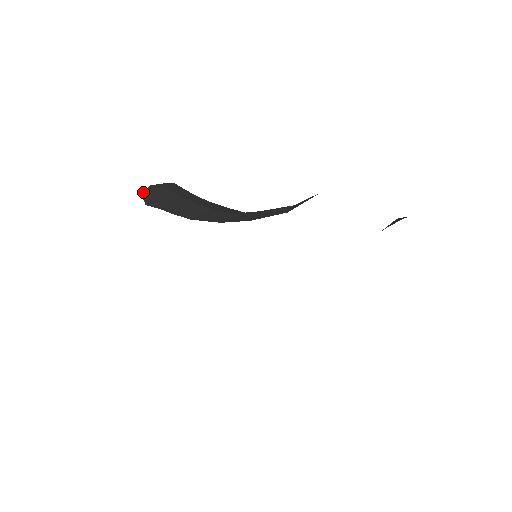
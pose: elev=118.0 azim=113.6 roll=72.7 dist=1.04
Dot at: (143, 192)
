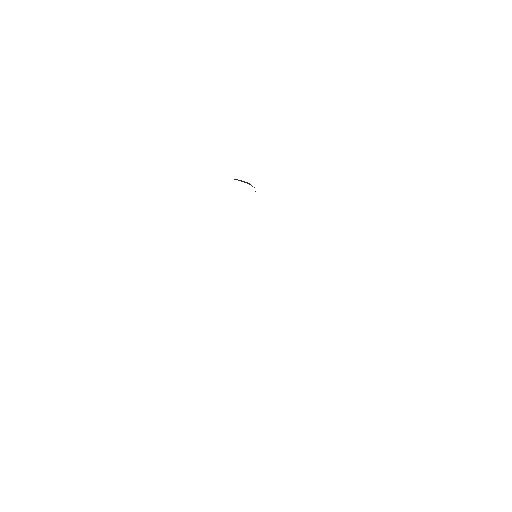
Dot at: occluded
